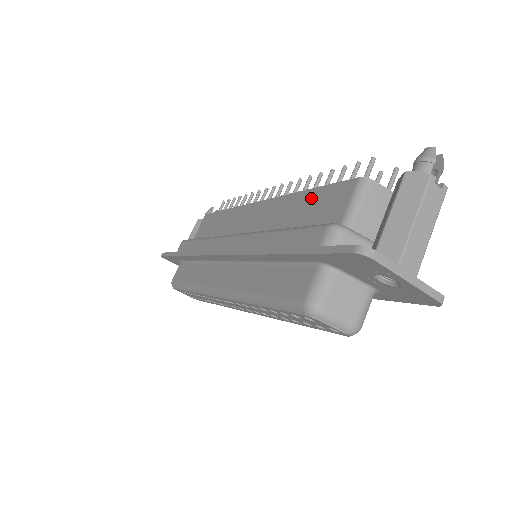
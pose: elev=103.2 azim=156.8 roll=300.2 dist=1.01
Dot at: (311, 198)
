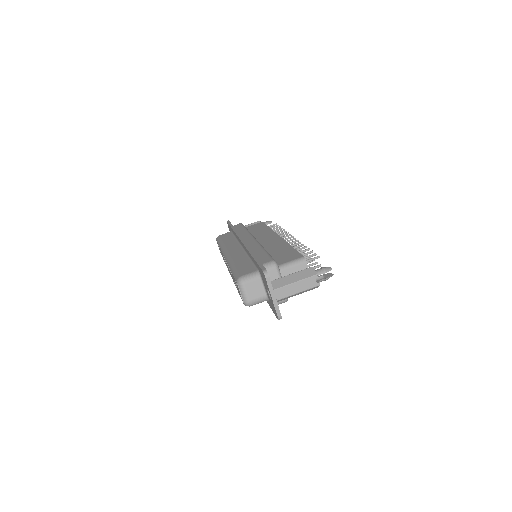
Dot at: (288, 250)
